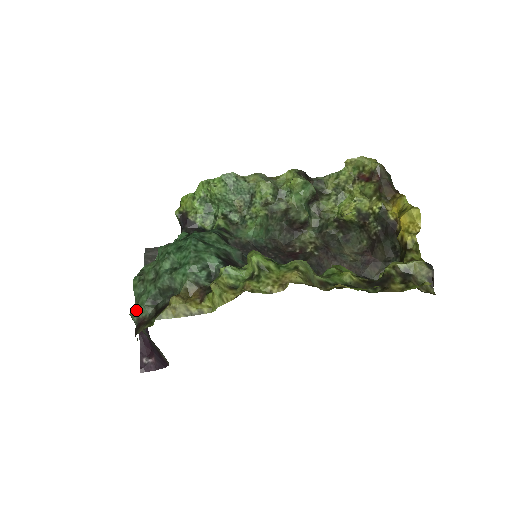
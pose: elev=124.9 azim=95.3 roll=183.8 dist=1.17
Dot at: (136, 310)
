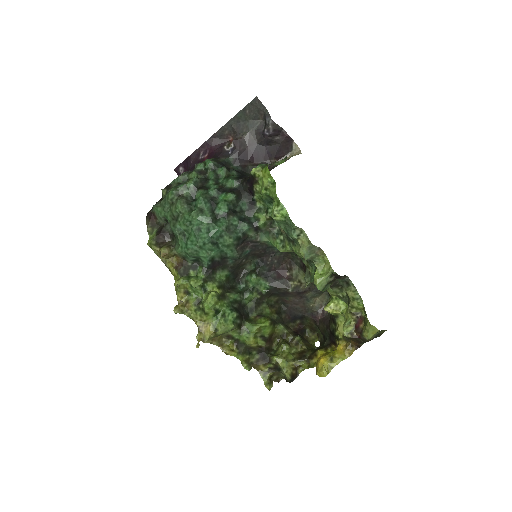
Dot at: (156, 209)
